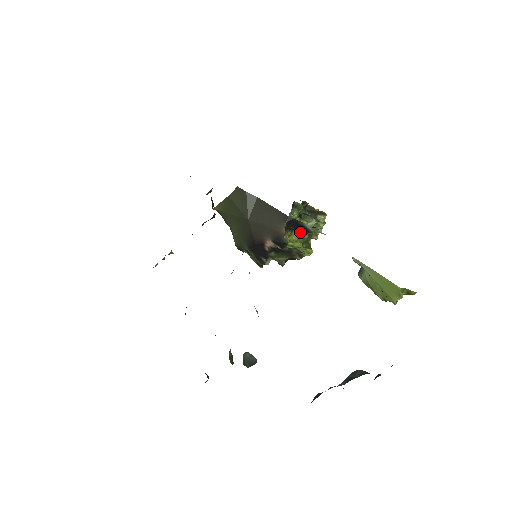
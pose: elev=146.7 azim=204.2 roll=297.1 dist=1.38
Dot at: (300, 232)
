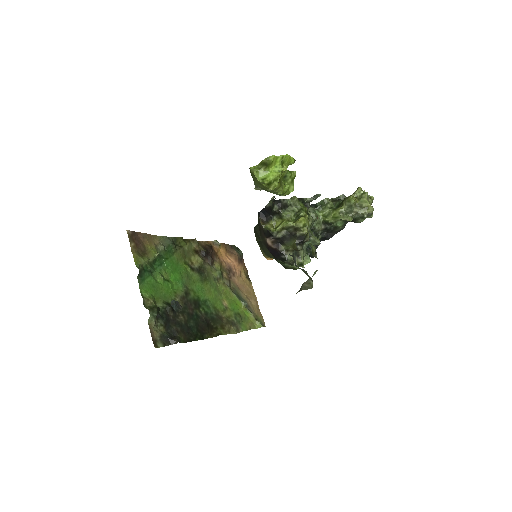
Dot at: (277, 214)
